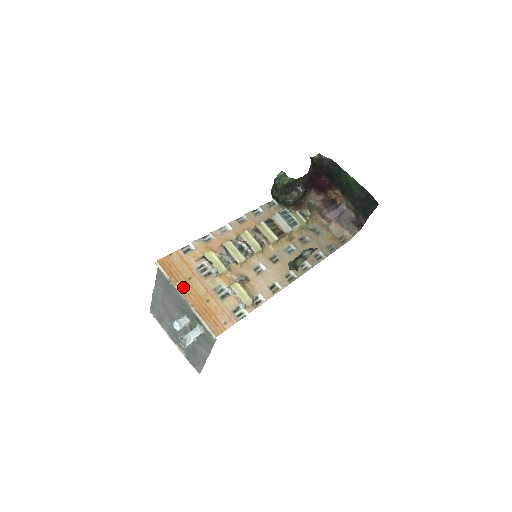
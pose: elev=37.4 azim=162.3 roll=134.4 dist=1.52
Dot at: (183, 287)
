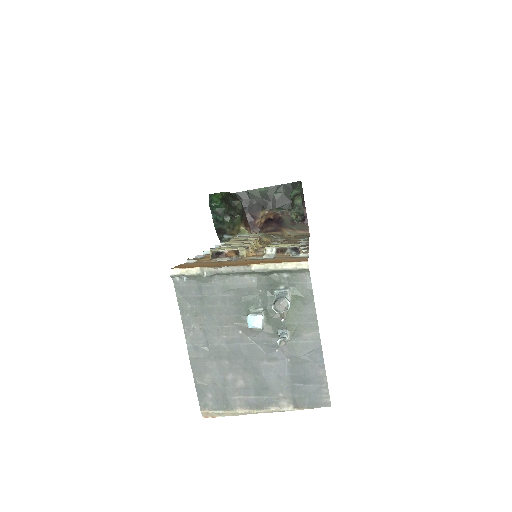
Dot at: (223, 266)
